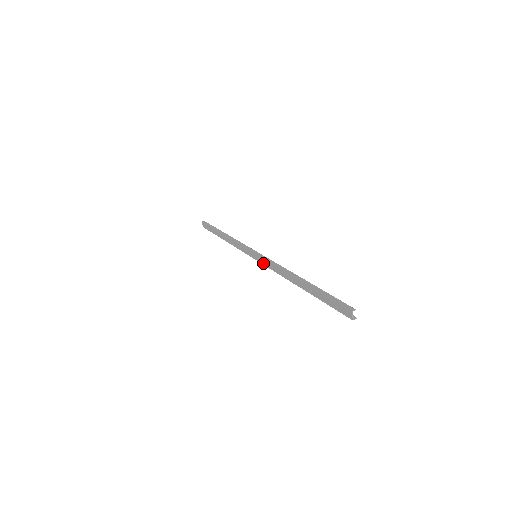
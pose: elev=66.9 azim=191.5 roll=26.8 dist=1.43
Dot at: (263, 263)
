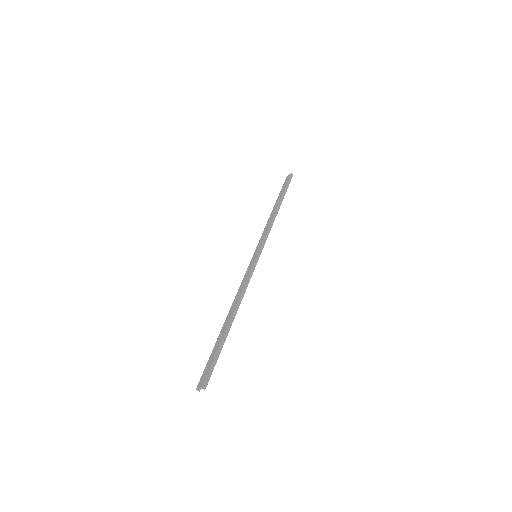
Dot at: (249, 267)
